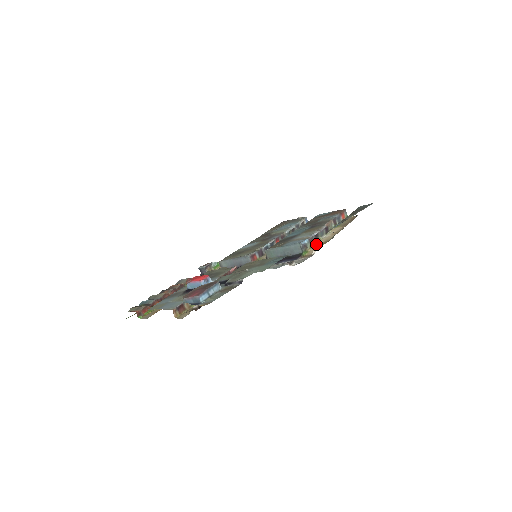
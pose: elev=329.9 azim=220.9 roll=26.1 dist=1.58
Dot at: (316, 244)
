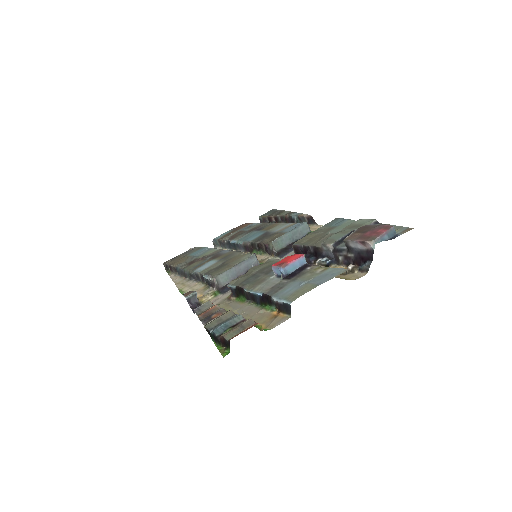
Dot at: occluded
